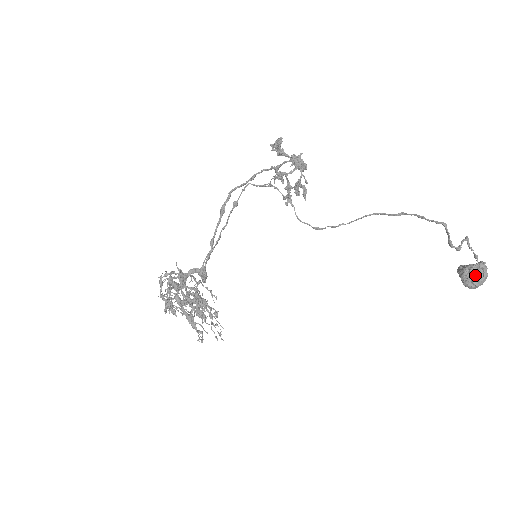
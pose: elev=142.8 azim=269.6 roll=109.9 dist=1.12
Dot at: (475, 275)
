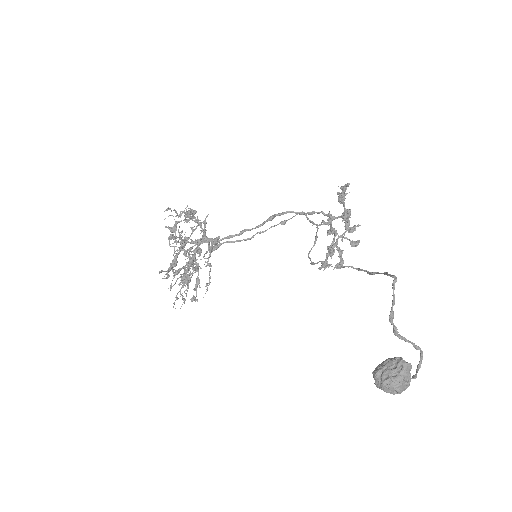
Dot at: (390, 367)
